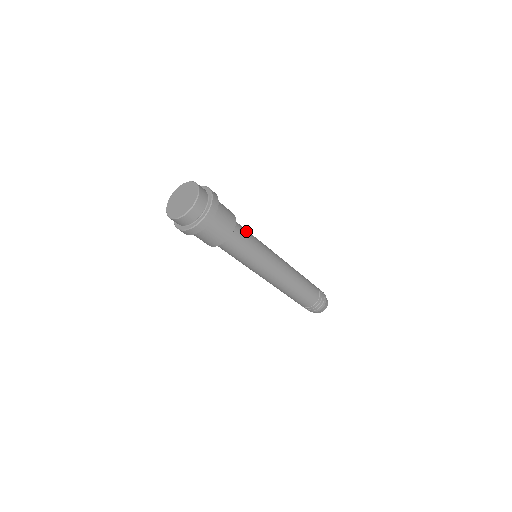
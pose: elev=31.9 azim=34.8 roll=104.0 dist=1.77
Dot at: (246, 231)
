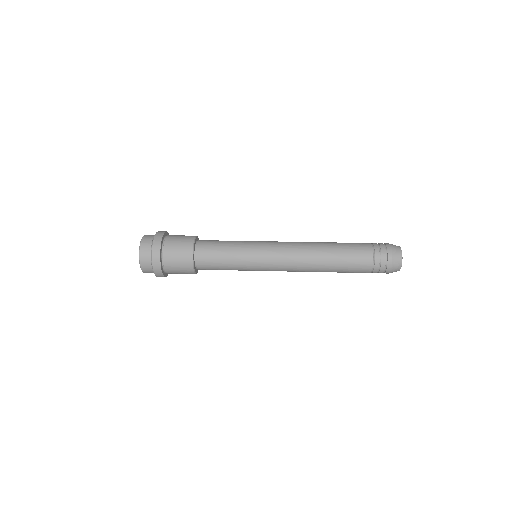
Dot at: (218, 244)
